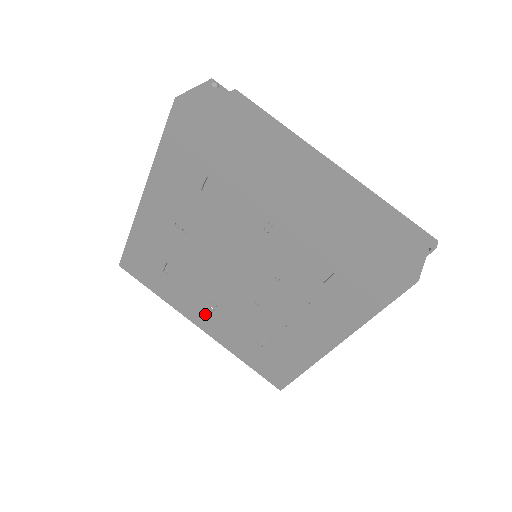
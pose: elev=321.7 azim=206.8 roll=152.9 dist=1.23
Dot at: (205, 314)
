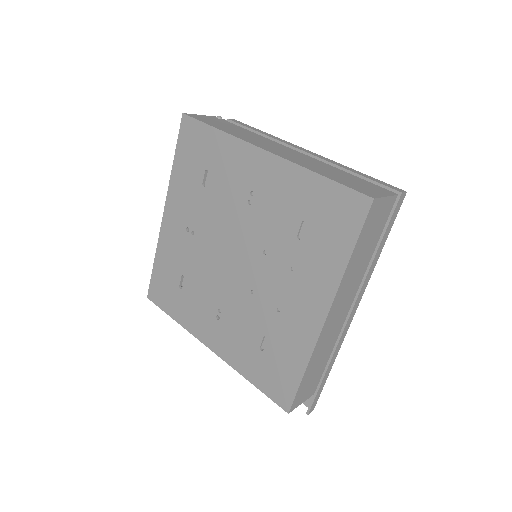
Dot at: (213, 327)
